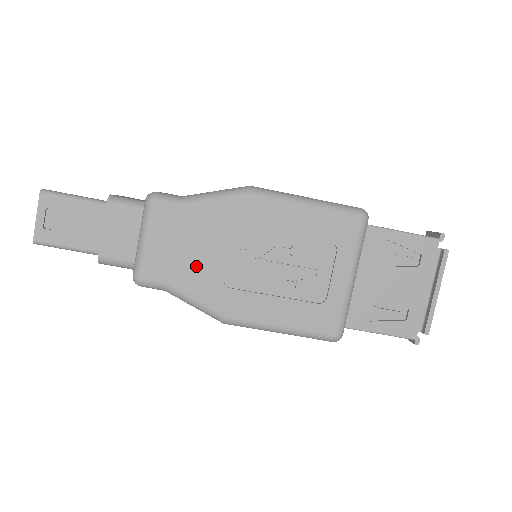
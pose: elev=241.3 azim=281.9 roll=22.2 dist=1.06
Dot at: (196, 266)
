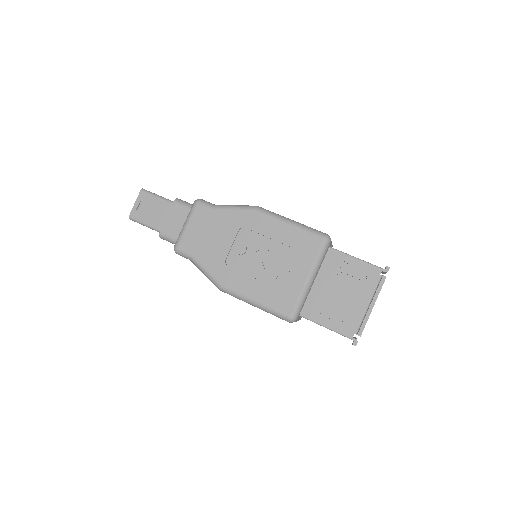
Dot at: (211, 247)
